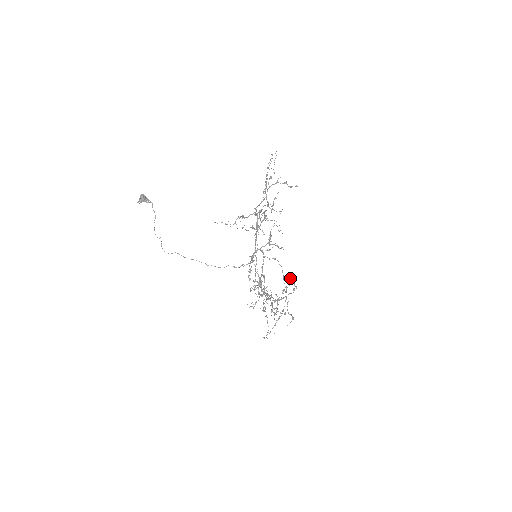
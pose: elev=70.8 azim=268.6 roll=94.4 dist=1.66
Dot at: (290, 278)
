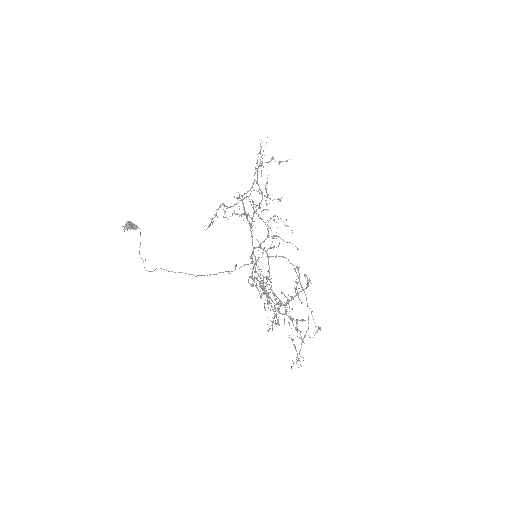
Dot at: (297, 268)
